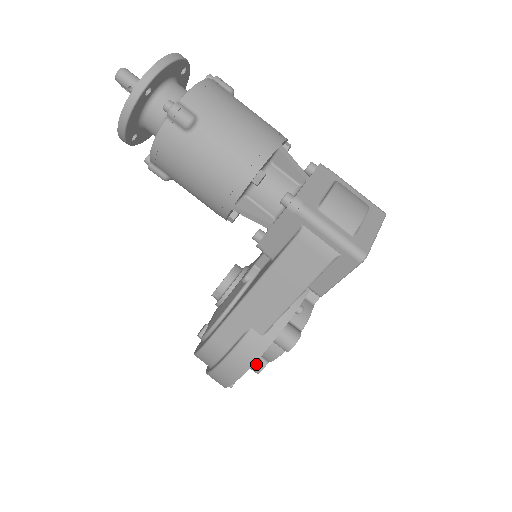
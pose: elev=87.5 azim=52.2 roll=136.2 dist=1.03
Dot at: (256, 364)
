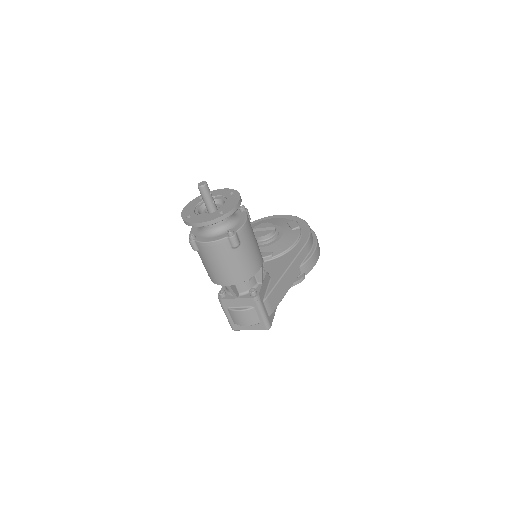
Dot at: occluded
